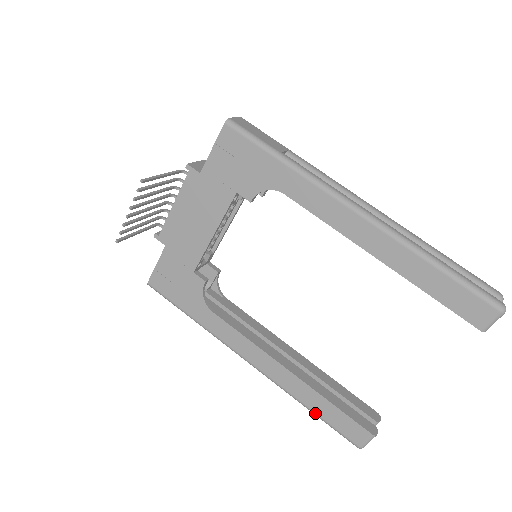
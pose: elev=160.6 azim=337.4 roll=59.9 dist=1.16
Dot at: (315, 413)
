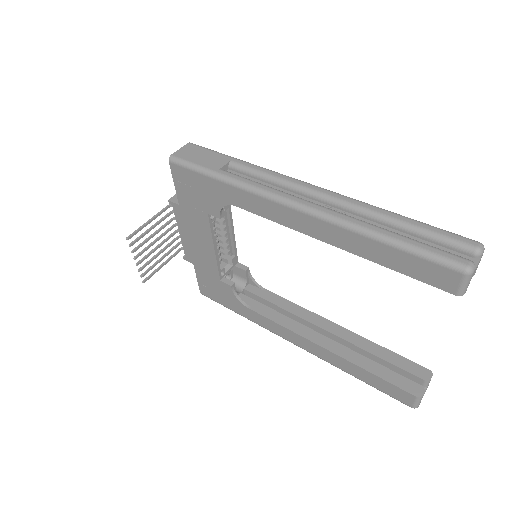
Dot at: occluded
